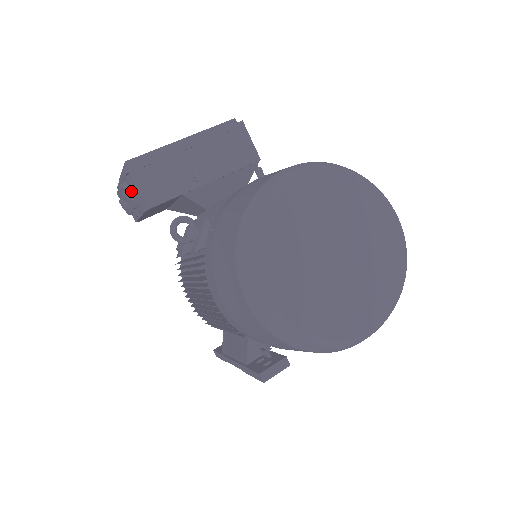
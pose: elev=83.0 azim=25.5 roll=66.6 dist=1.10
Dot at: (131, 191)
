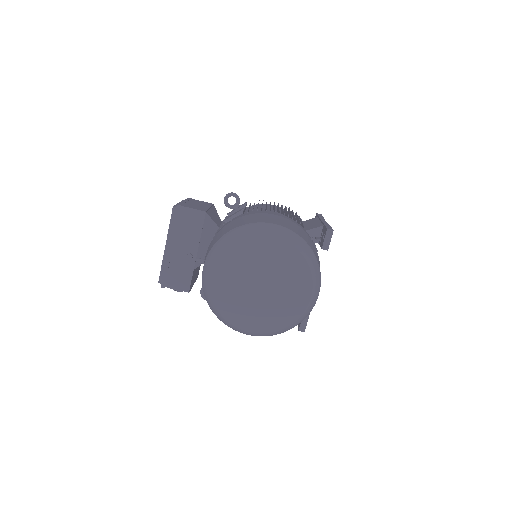
Dot at: occluded
